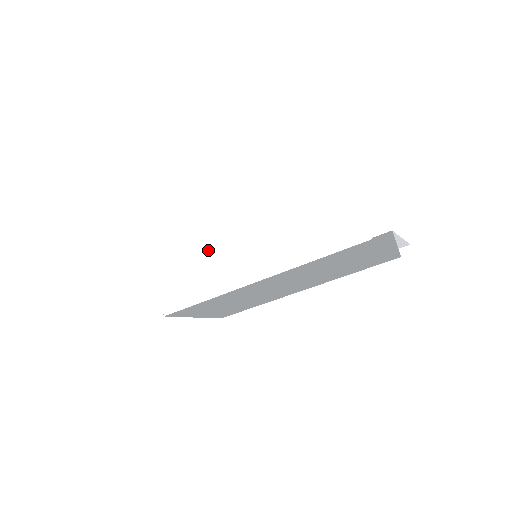
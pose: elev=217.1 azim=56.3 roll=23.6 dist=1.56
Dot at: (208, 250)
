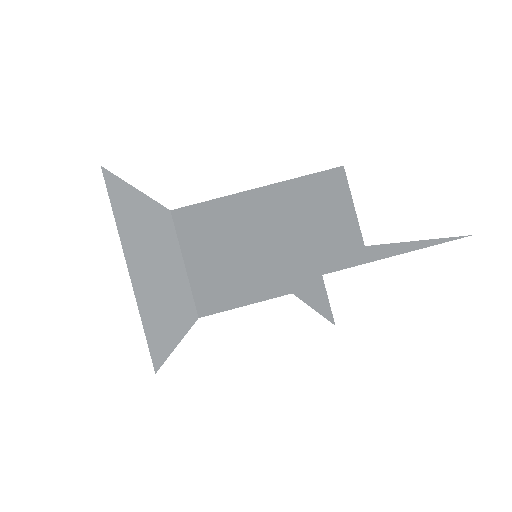
Dot at: (177, 277)
